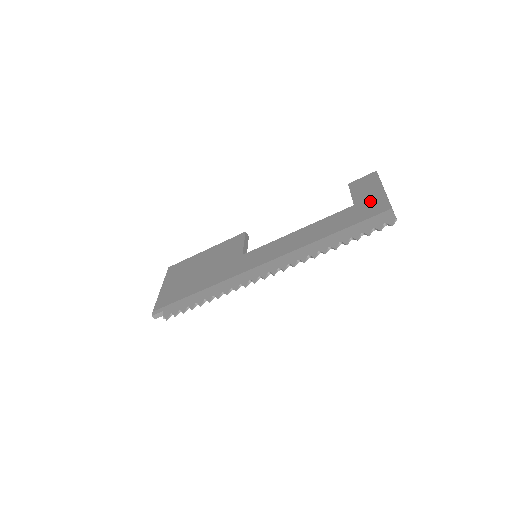
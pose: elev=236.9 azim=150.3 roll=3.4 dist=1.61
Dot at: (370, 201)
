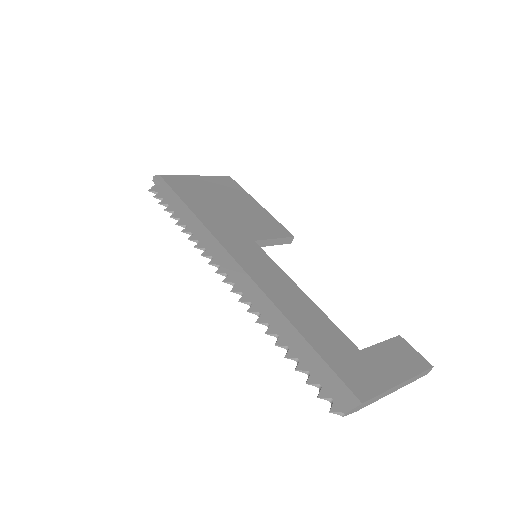
Dot at: (371, 370)
